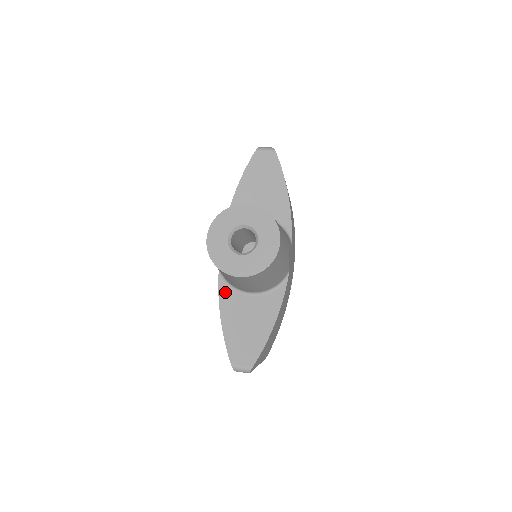
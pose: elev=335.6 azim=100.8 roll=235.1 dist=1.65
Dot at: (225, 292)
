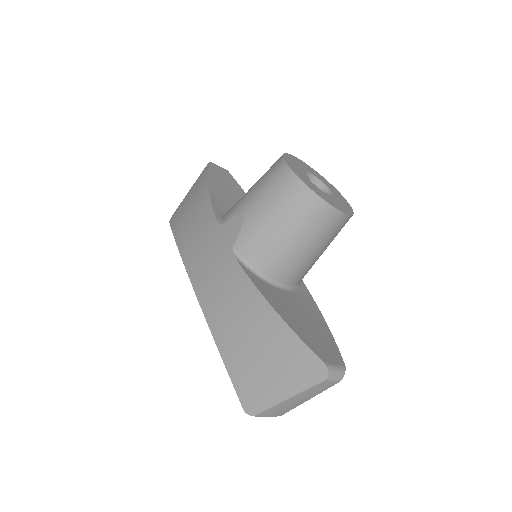
Dot at: (257, 280)
